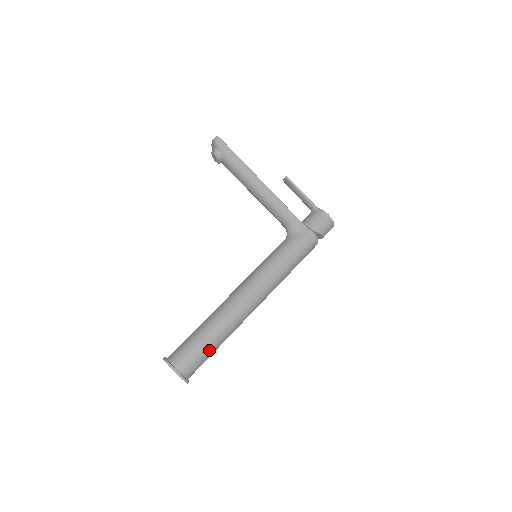
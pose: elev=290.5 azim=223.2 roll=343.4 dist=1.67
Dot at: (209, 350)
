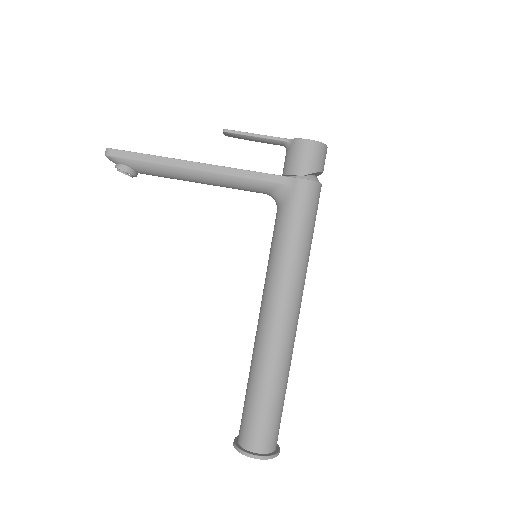
Dot at: (275, 407)
